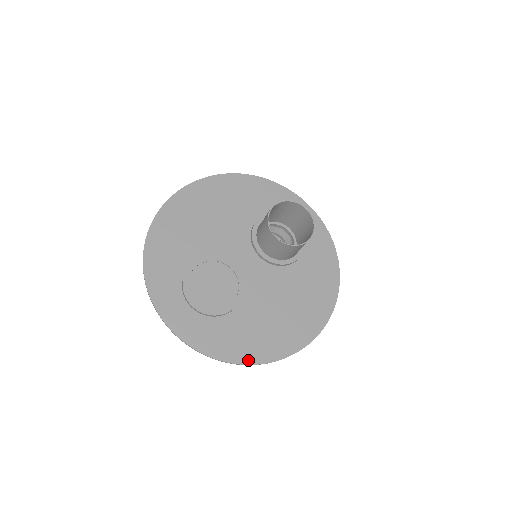
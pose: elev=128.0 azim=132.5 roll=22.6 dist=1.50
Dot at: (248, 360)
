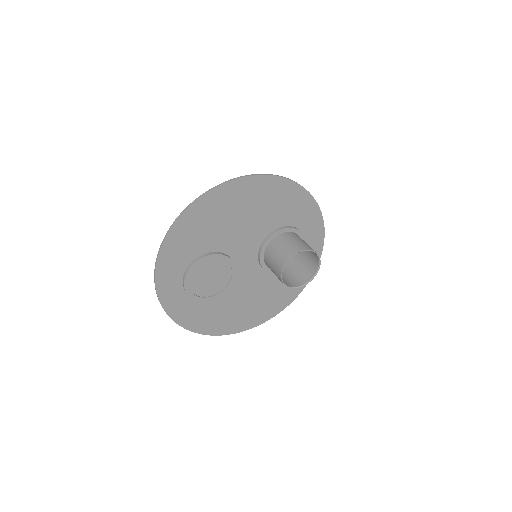
Dot at: (205, 332)
